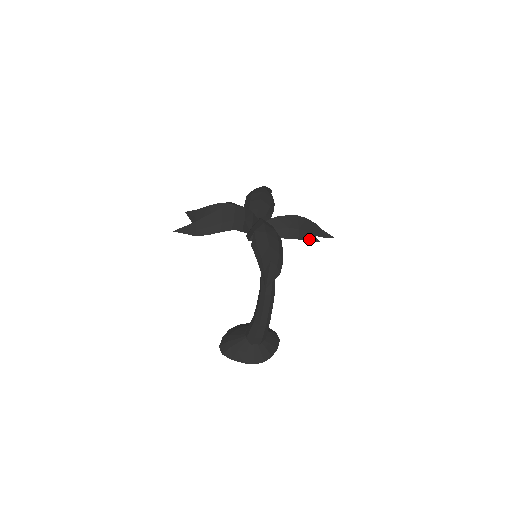
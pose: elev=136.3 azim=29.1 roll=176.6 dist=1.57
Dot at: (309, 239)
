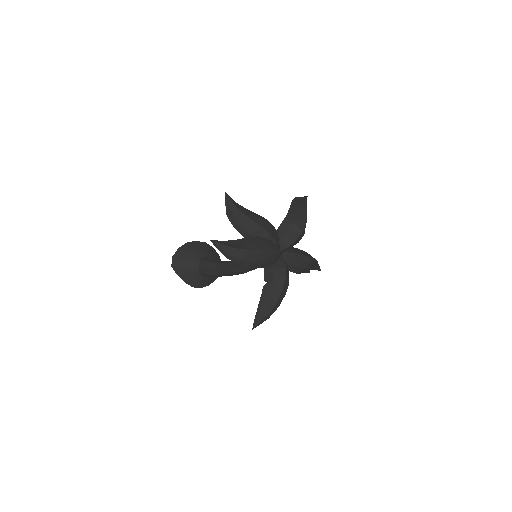
Dot at: (304, 272)
